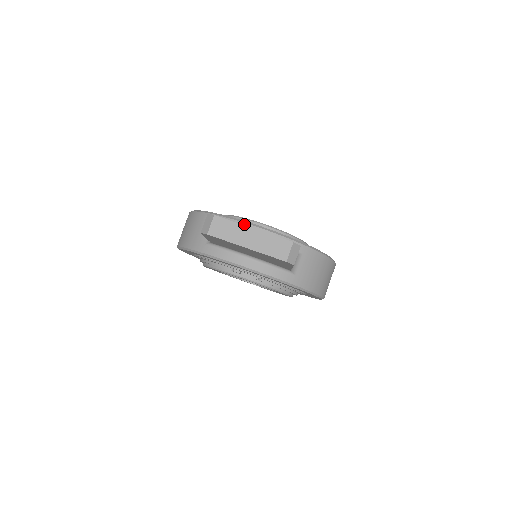
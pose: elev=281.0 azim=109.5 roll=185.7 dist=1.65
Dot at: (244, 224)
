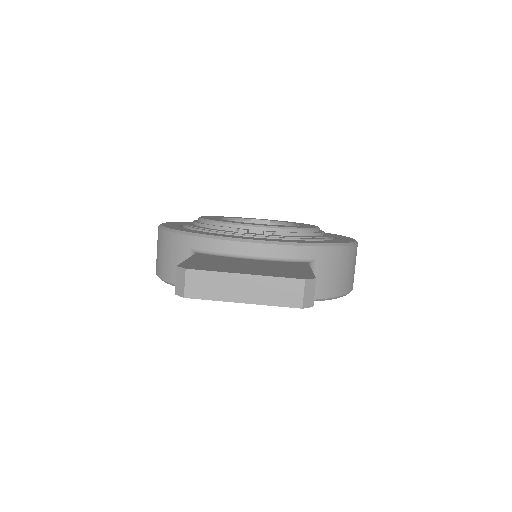
Dot at: (230, 242)
